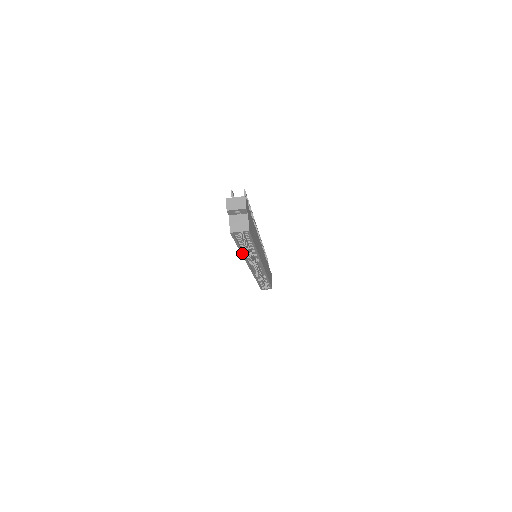
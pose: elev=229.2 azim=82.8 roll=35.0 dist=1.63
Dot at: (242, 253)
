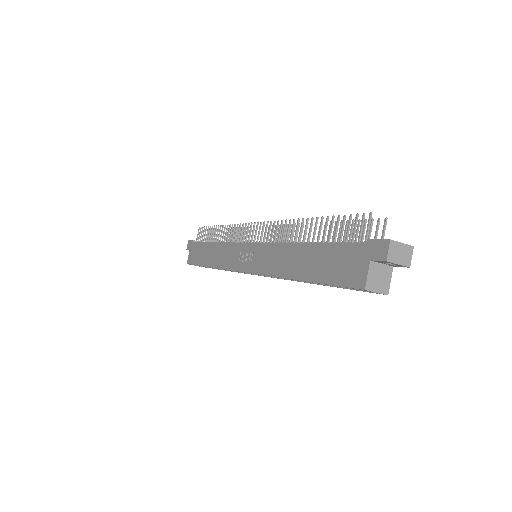
Dot at: (293, 279)
